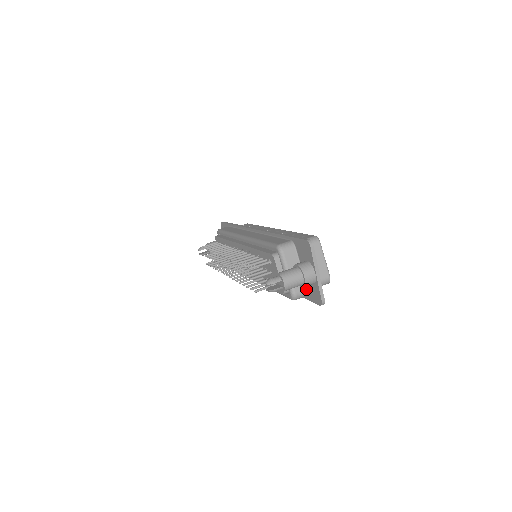
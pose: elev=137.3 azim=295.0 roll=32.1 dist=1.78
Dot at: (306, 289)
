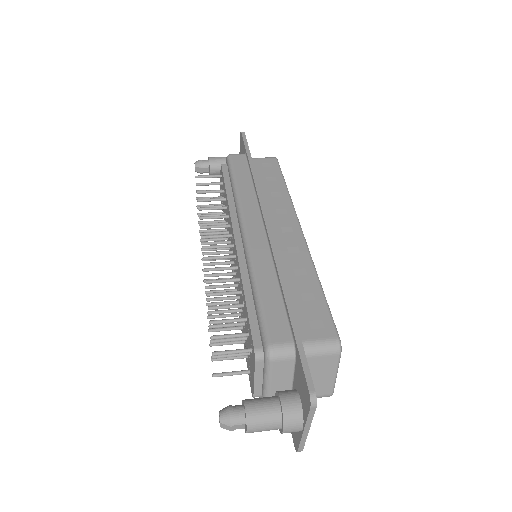
Dot at: occluded
